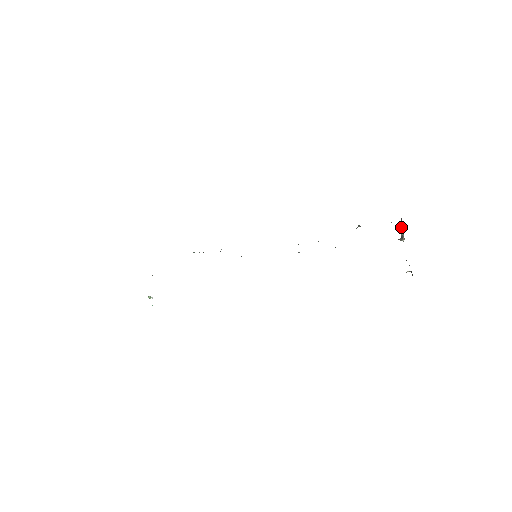
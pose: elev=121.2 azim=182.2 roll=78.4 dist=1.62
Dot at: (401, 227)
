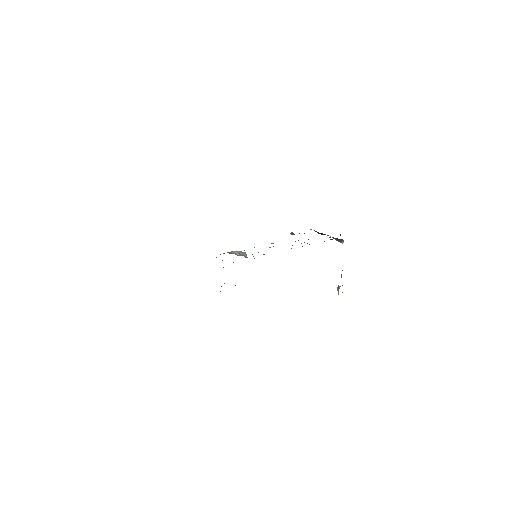
Dot at: occluded
